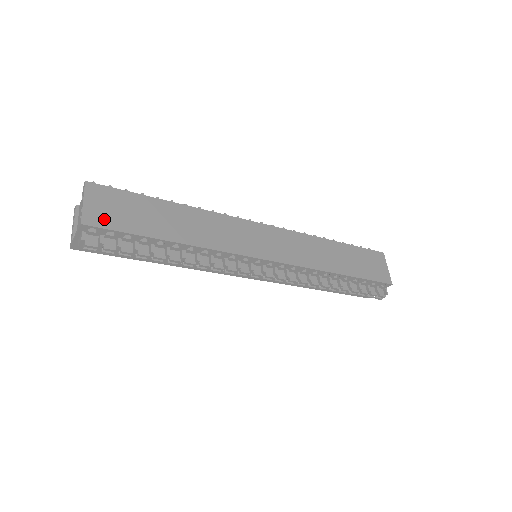
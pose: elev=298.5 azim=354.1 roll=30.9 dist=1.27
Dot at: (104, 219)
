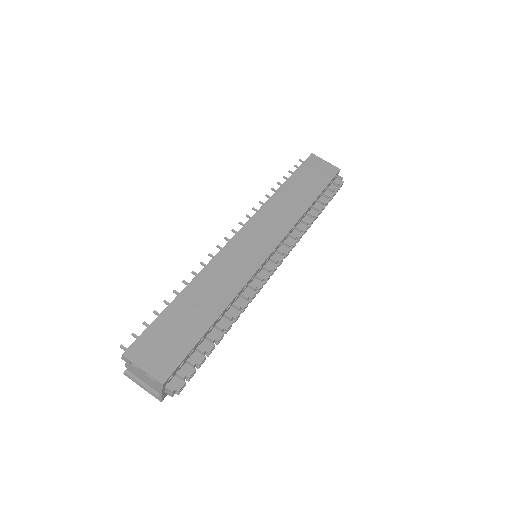
Dot at: (168, 362)
